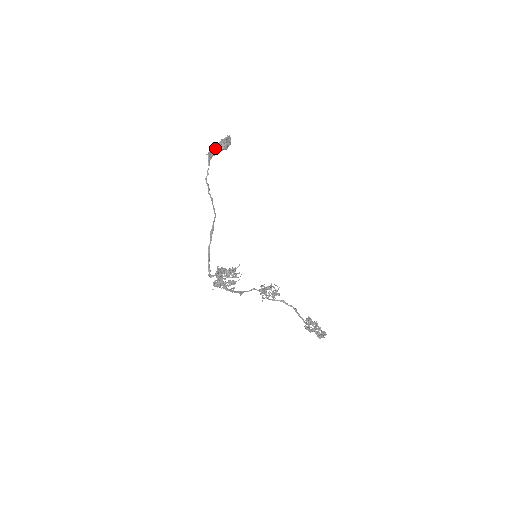
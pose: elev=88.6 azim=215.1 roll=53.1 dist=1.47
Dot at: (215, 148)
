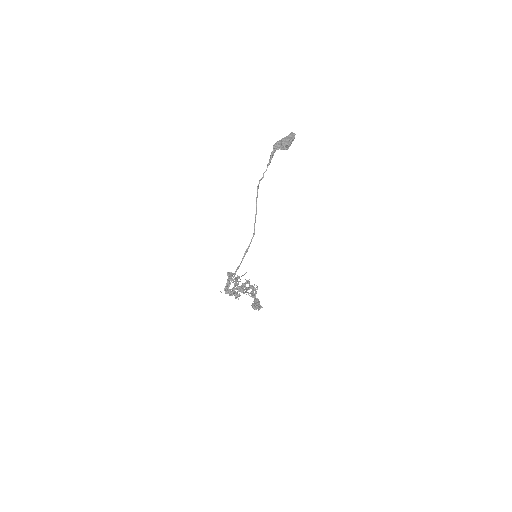
Dot at: occluded
